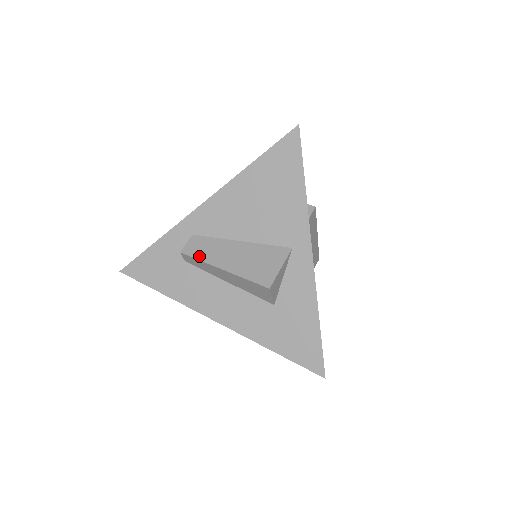
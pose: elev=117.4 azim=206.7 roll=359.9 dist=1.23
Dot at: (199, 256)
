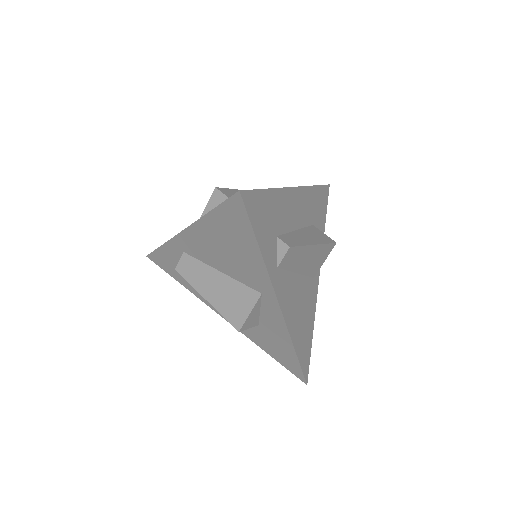
Dot at: (188, 278)
